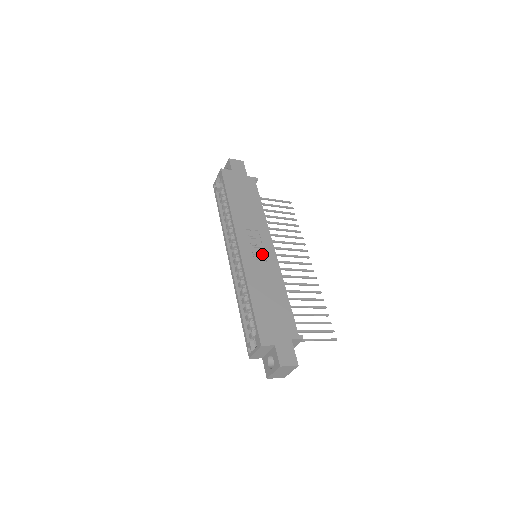
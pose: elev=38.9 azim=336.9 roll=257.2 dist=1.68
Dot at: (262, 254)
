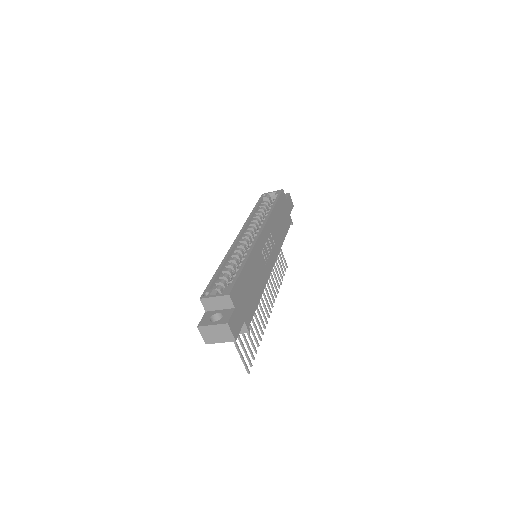
Dot at: (267, 256)
